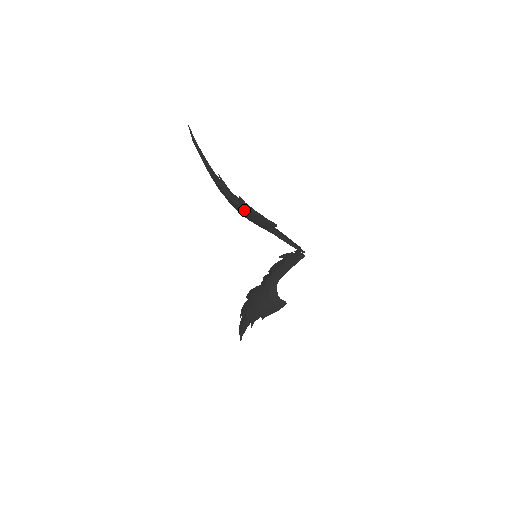
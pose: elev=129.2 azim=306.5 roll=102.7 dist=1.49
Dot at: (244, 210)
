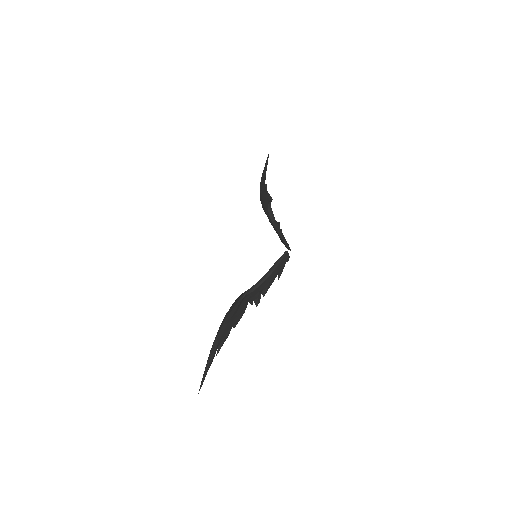
Dot at: (262, 194)
